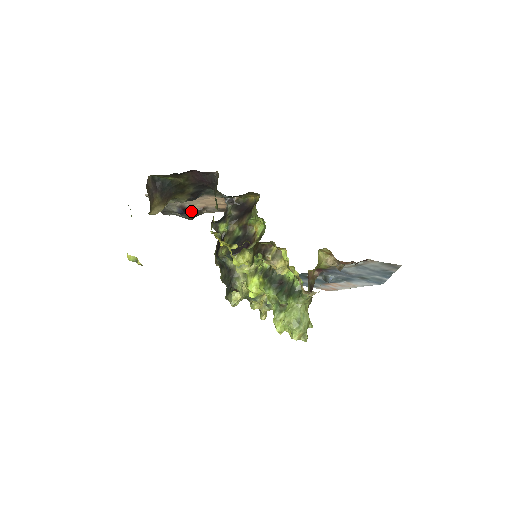
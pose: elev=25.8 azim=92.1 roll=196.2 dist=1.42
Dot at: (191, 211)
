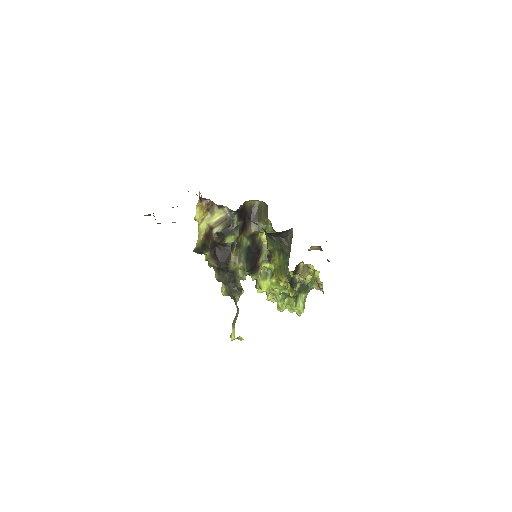
Dot at: occluded
